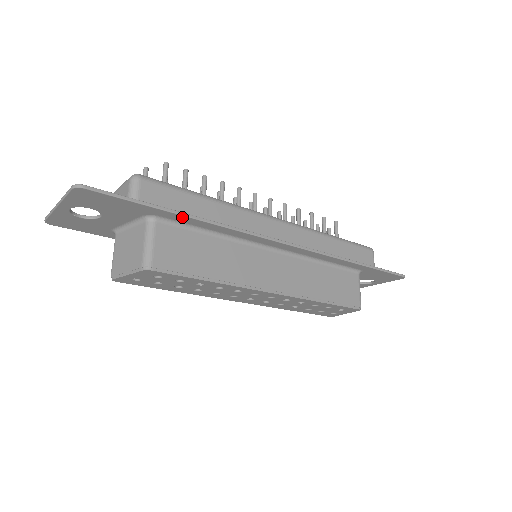
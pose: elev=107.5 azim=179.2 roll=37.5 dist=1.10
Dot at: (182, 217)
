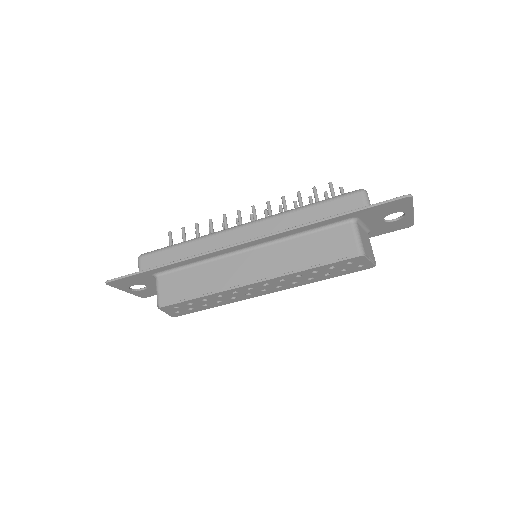
Dot at: (163, 267)
